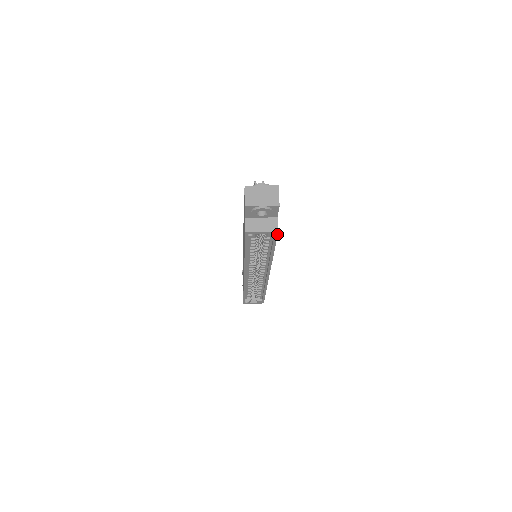
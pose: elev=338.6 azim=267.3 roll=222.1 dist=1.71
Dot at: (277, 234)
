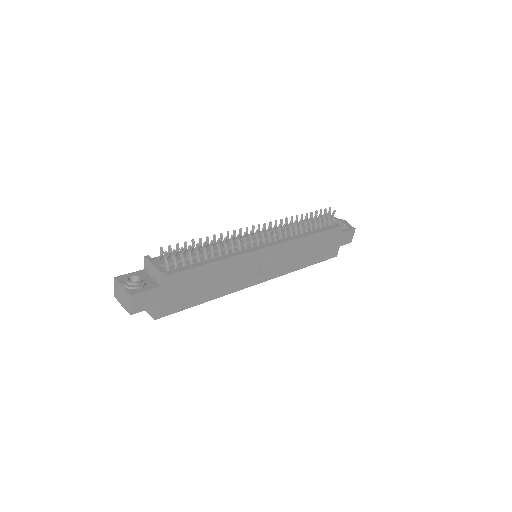
Dot at: occluded
